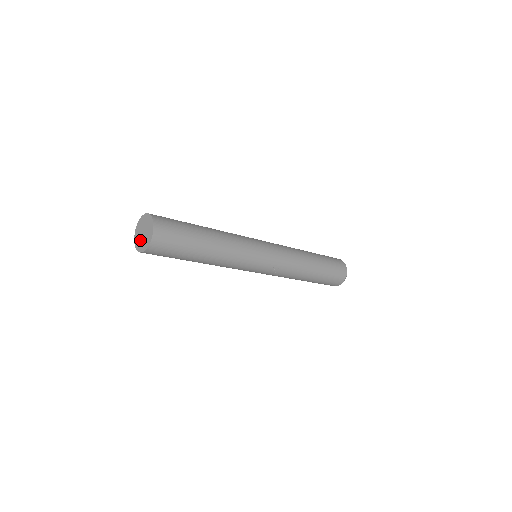
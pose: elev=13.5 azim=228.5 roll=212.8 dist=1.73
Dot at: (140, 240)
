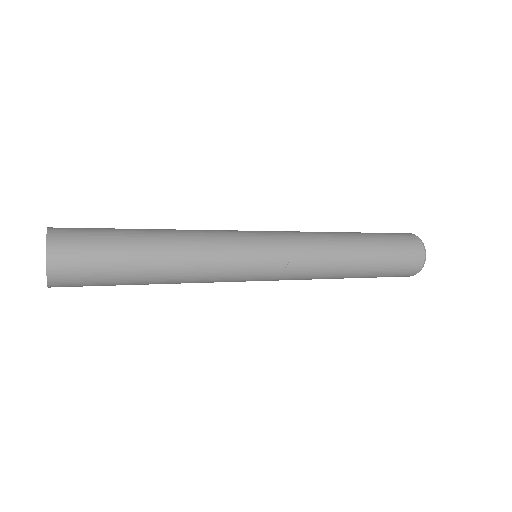
Dot at: occluded
